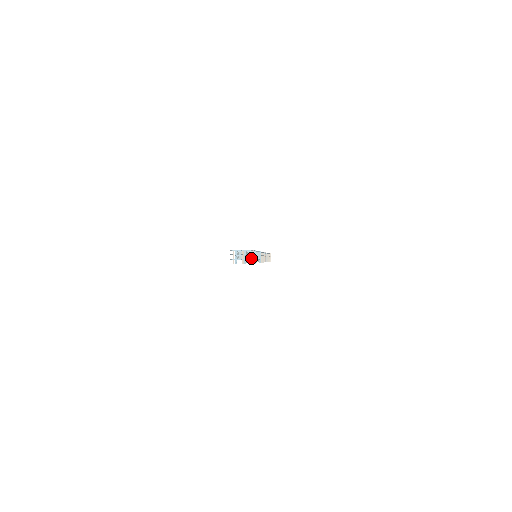
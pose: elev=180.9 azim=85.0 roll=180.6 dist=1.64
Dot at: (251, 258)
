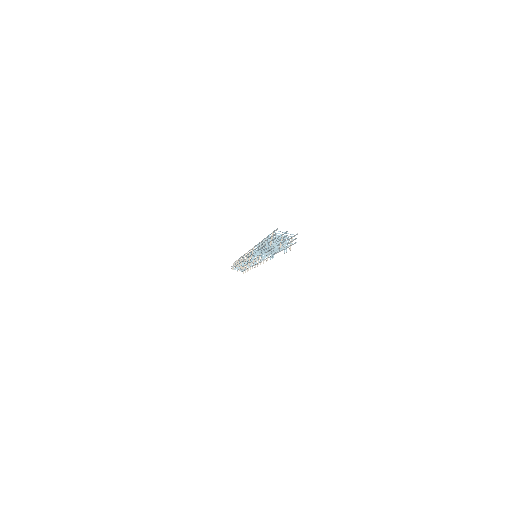
Dot at: occluded
